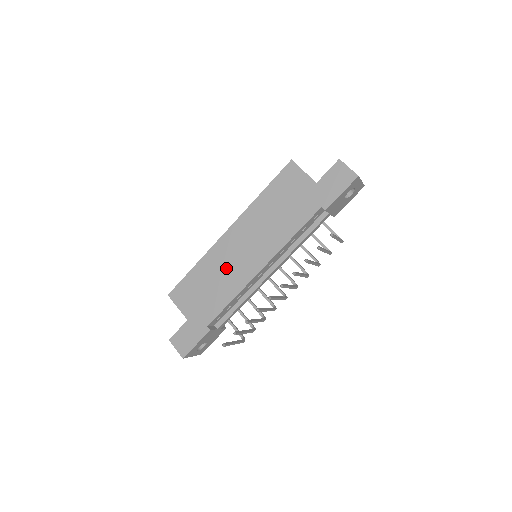
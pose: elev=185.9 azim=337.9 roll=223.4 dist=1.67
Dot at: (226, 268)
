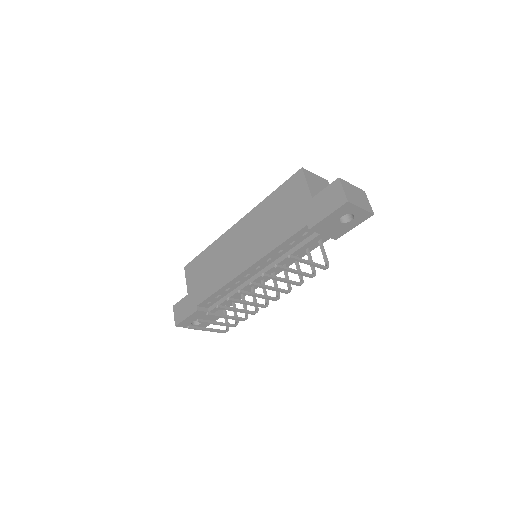
Dot at: (224, 259)
